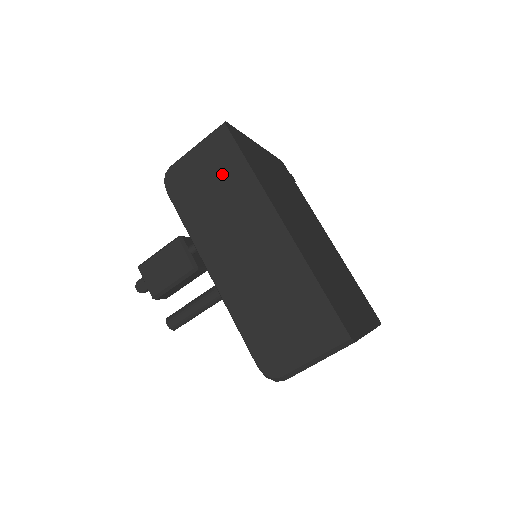
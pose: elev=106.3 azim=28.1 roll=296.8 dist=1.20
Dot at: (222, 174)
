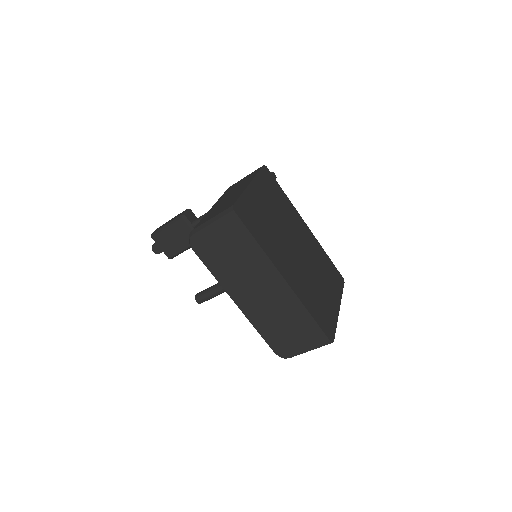
Dot at: (236, 245)
